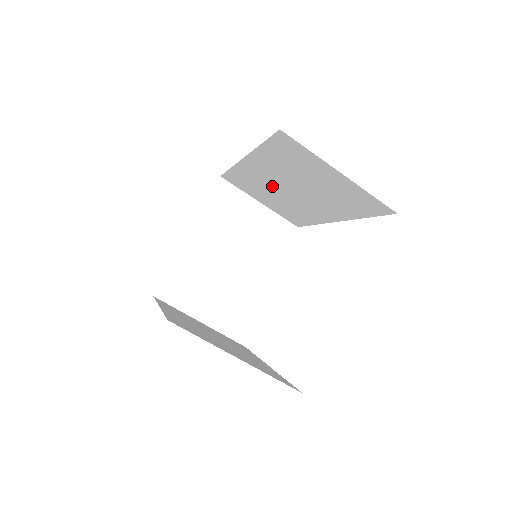
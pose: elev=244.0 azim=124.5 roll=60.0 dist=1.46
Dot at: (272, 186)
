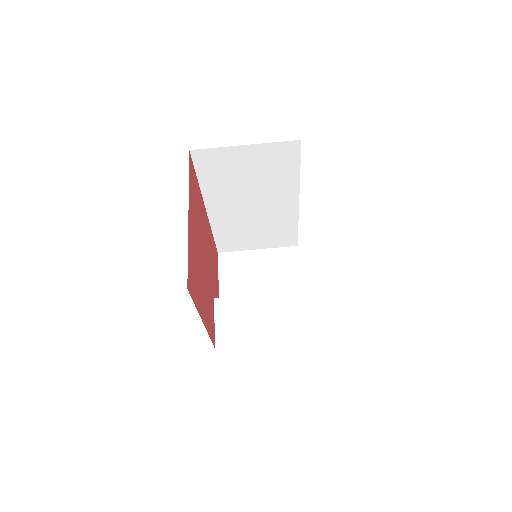
Dot at: (242, 217)
